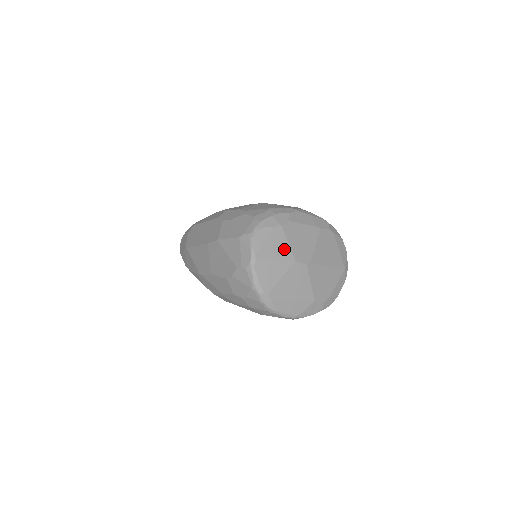
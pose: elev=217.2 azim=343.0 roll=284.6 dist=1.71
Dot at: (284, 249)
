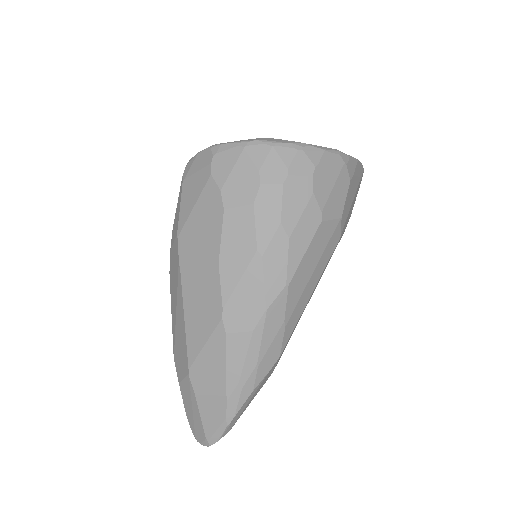
Dot at: occluded
